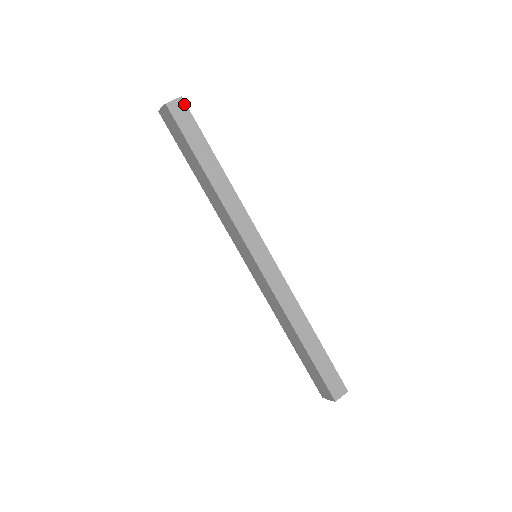
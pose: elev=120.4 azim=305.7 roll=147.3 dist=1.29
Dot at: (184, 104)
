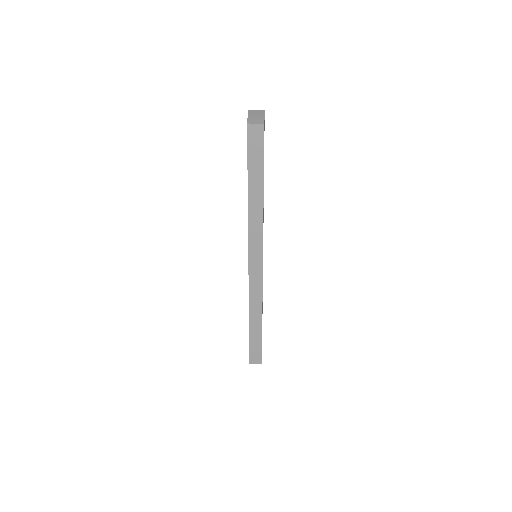
Dot at: (263, 131)
